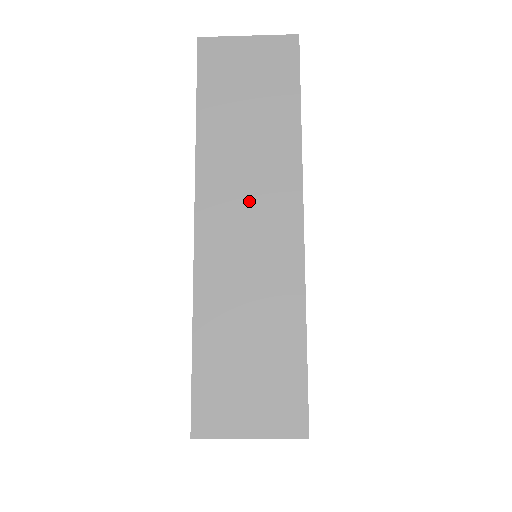
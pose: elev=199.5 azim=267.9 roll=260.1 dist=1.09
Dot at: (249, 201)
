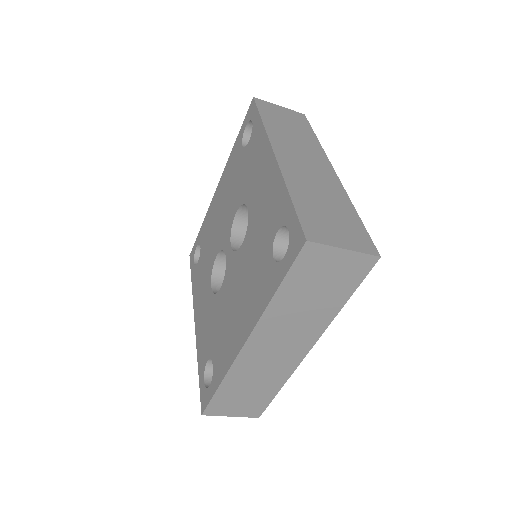
Dot at: (284, 340)
